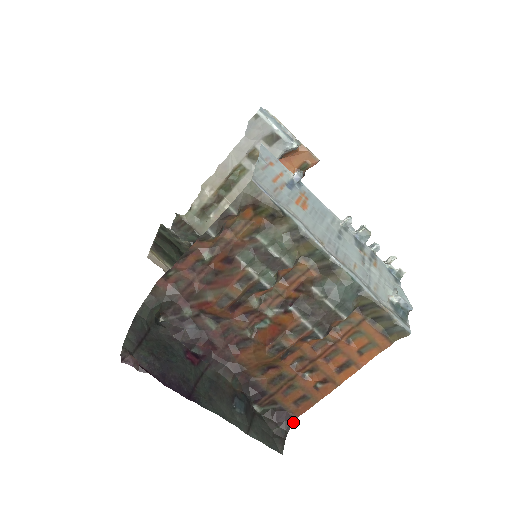
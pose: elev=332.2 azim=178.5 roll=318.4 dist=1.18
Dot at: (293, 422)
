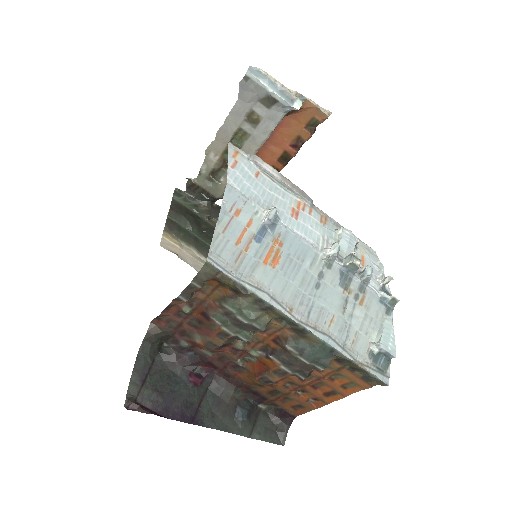
Dot at: (294, 418)
